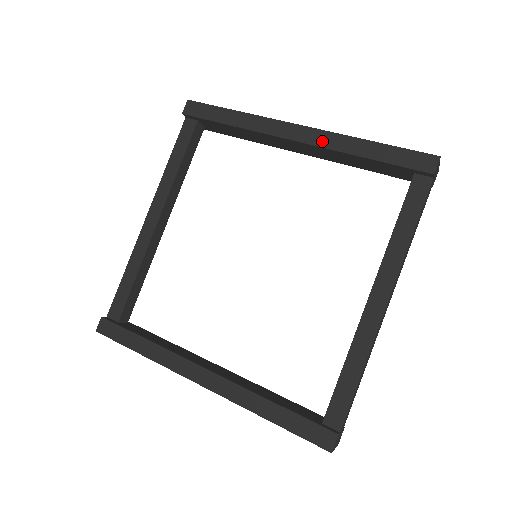
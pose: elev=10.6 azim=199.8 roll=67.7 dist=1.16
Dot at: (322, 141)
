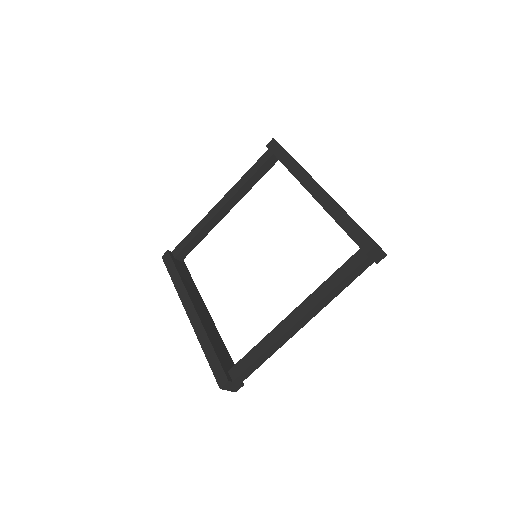
Dot at: (322, 200)
